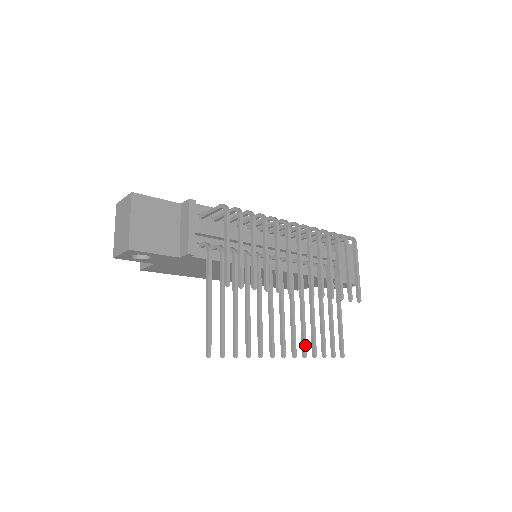
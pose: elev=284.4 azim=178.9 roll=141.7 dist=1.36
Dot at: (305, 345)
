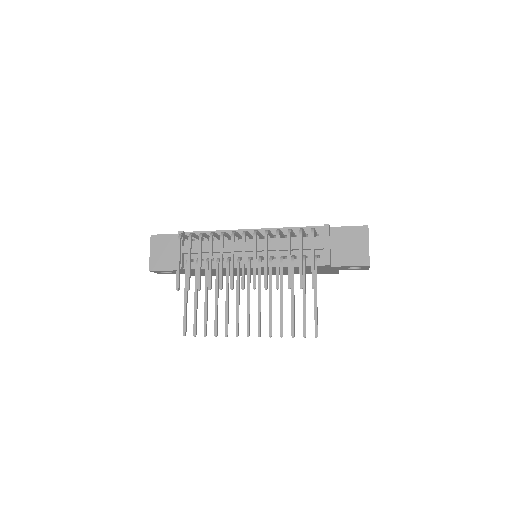
Dot at: (270, 327)
